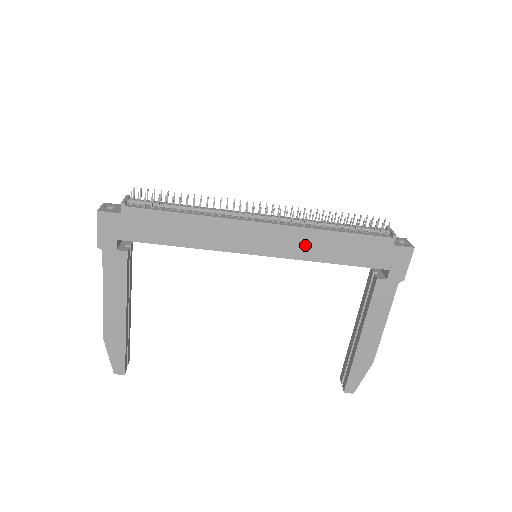
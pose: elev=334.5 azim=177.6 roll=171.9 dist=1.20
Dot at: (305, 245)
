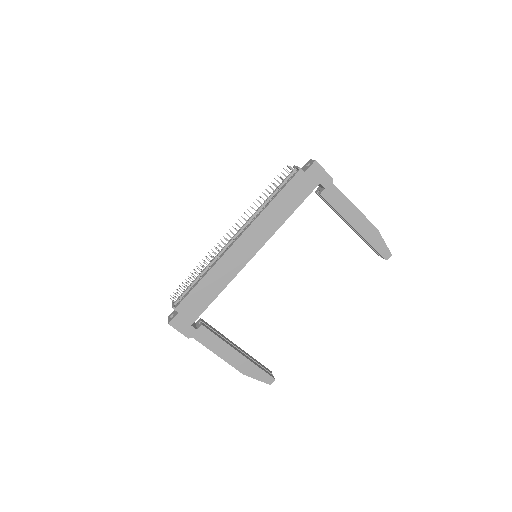
Dot at: (267, 224)
